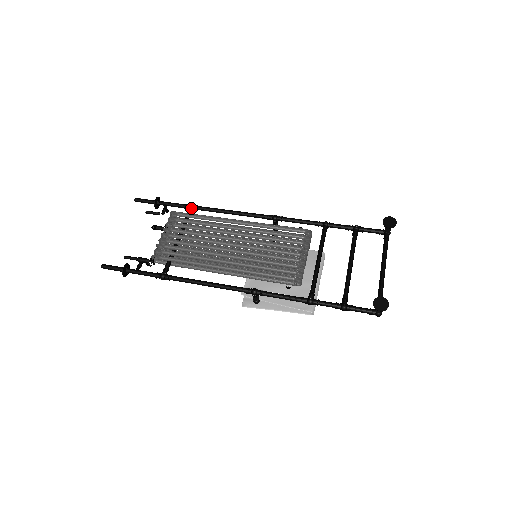
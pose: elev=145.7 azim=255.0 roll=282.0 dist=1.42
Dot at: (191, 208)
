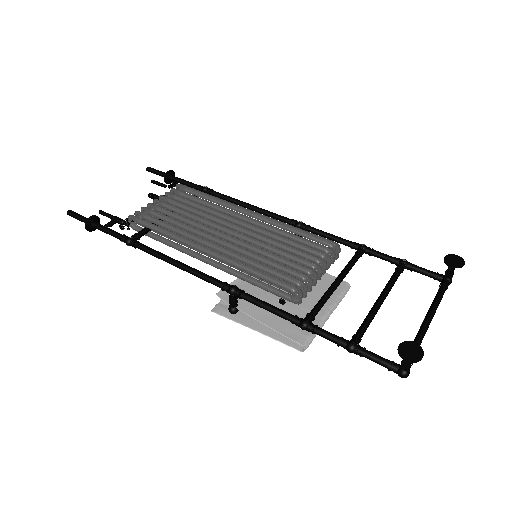
Dot at: (204, 189)
